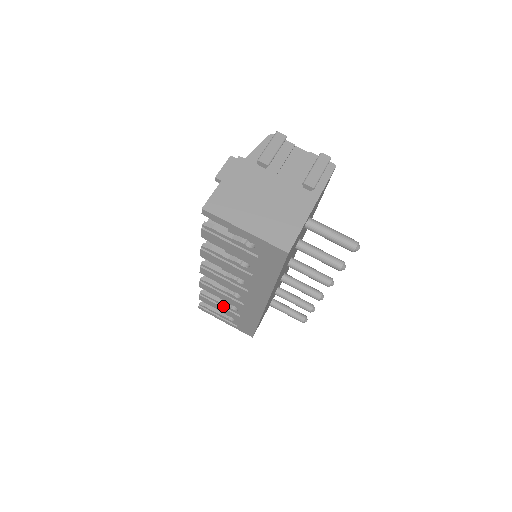
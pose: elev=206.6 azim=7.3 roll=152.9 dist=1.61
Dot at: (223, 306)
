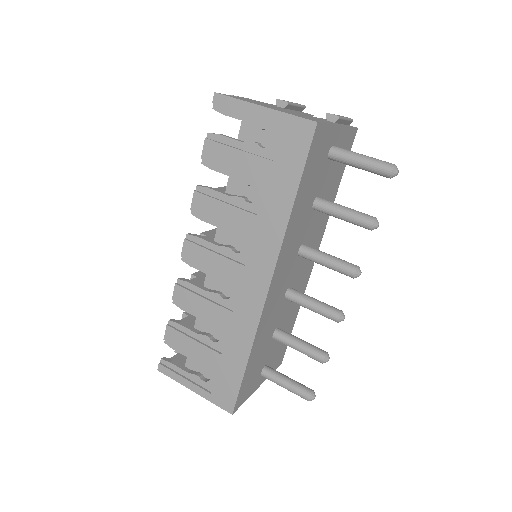
Dot at: (198, 340)
